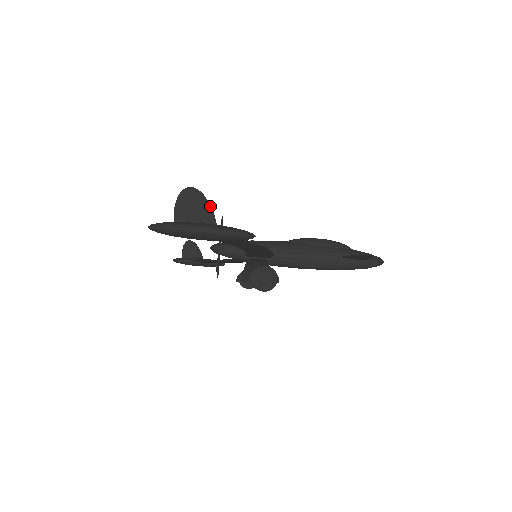
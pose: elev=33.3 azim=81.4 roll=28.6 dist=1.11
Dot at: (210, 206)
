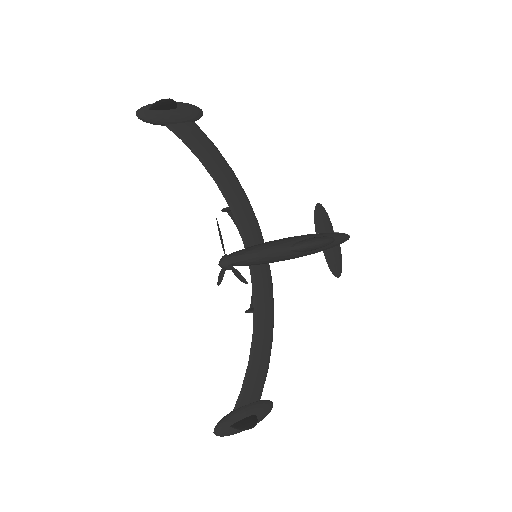
Dot at: (257, 420)
